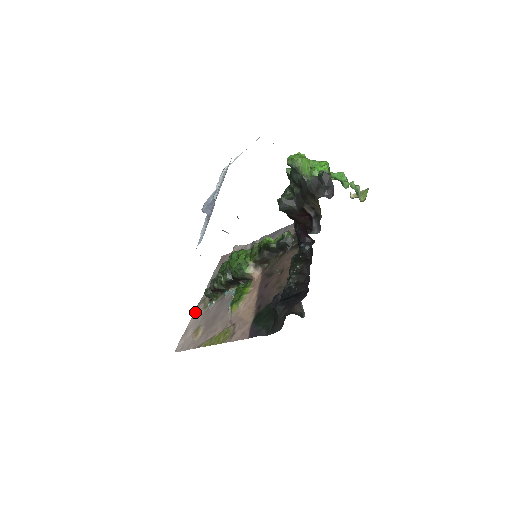
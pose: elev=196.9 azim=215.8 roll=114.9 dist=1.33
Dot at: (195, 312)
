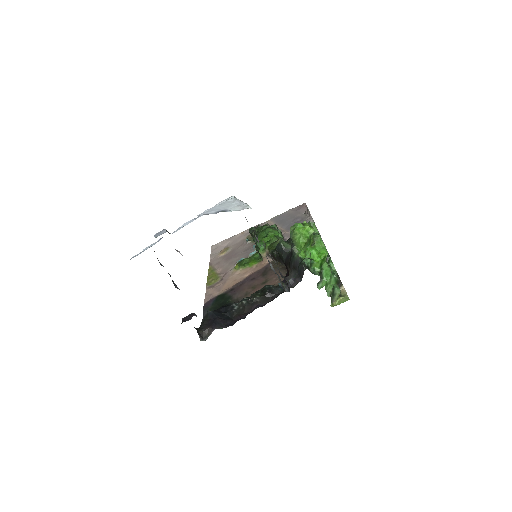
Dot at: (247, 230)
